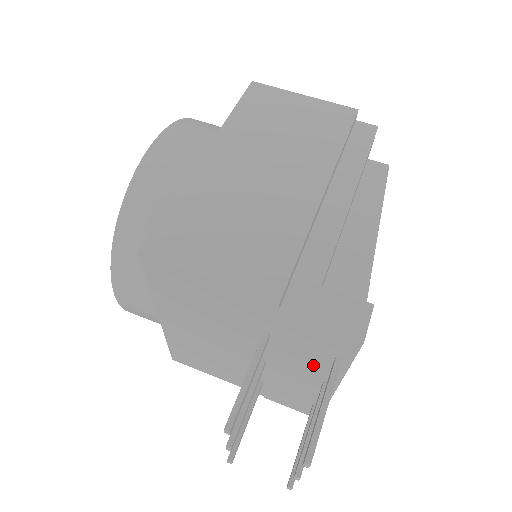
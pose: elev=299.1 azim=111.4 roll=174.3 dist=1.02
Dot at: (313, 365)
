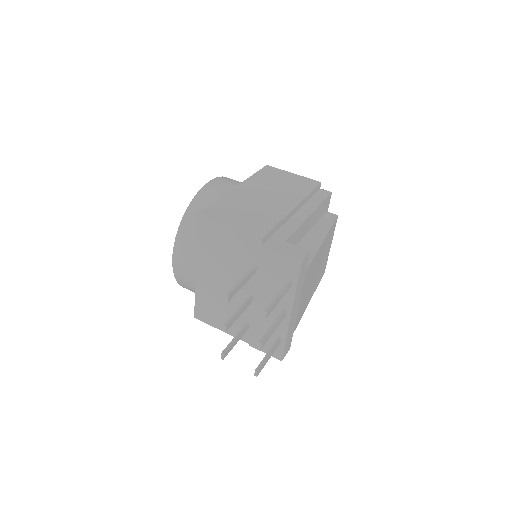
Dot at: occluded
